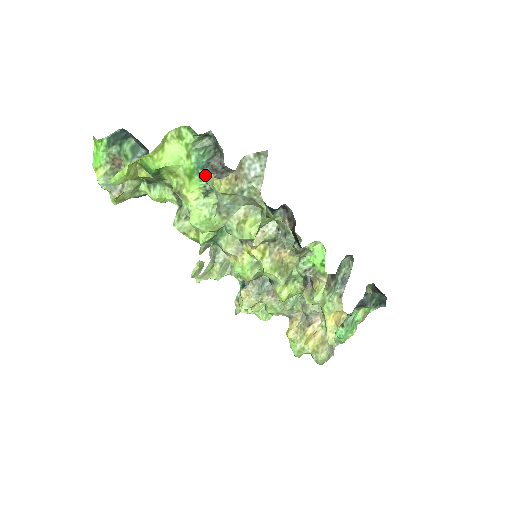
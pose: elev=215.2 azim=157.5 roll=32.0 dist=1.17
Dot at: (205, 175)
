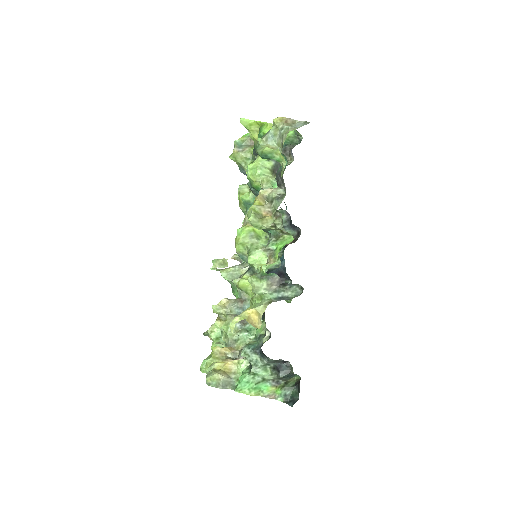
Dot at: occluded
